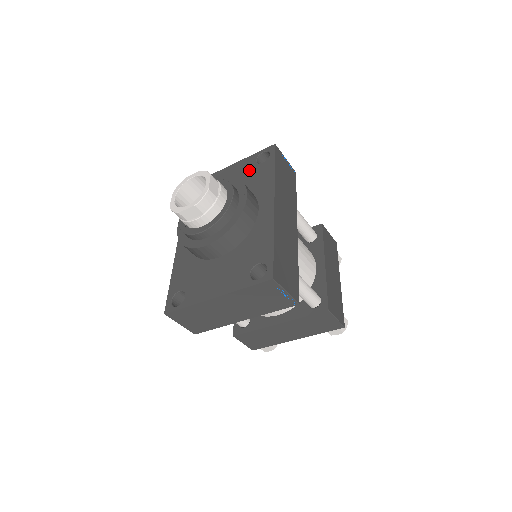
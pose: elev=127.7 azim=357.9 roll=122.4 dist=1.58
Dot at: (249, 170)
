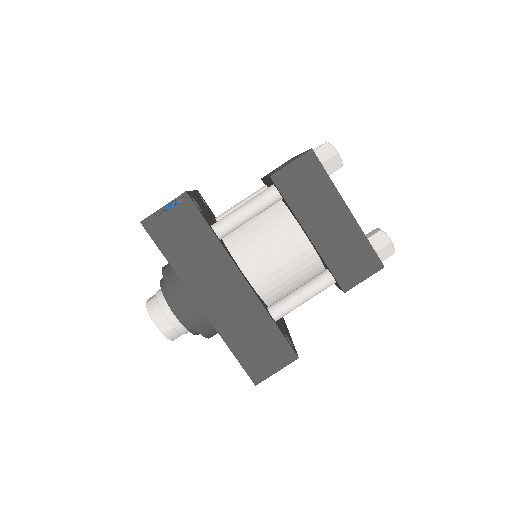
Dot at: occluded
